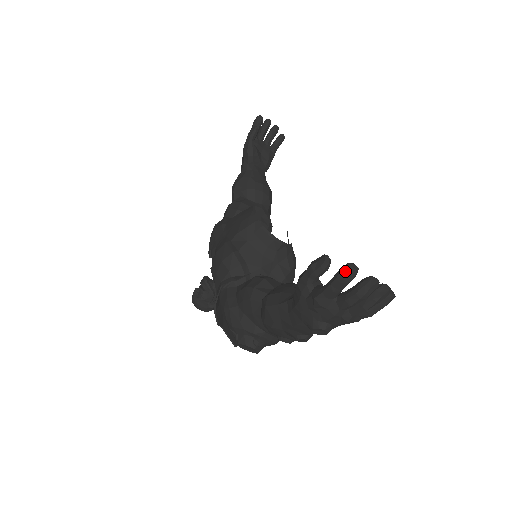
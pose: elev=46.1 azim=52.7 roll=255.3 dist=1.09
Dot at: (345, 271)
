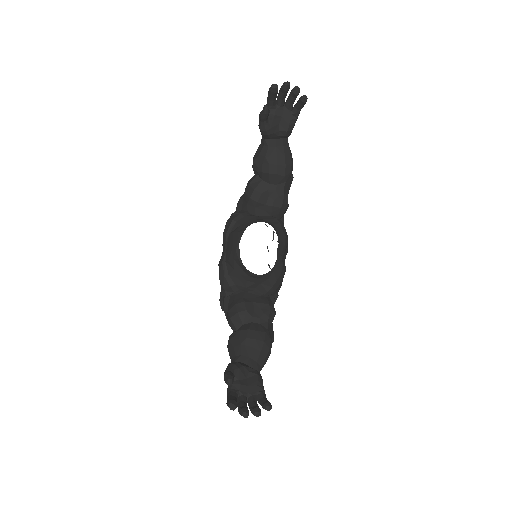
Dot at: (228, 406)
